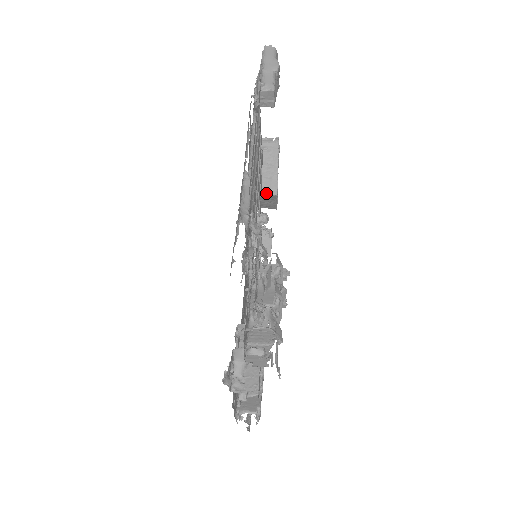
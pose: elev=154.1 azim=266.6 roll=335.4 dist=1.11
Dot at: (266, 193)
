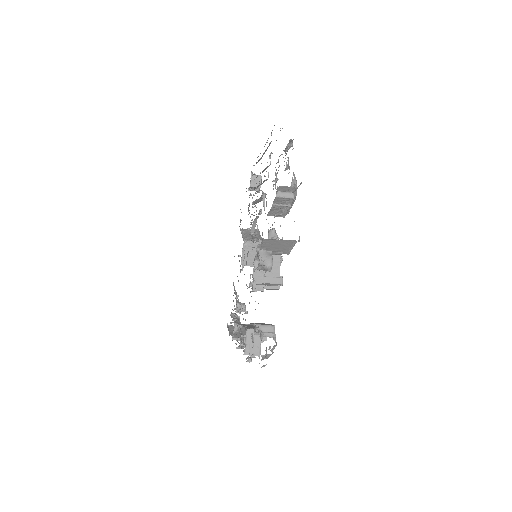
Dot at: (255, 241)
